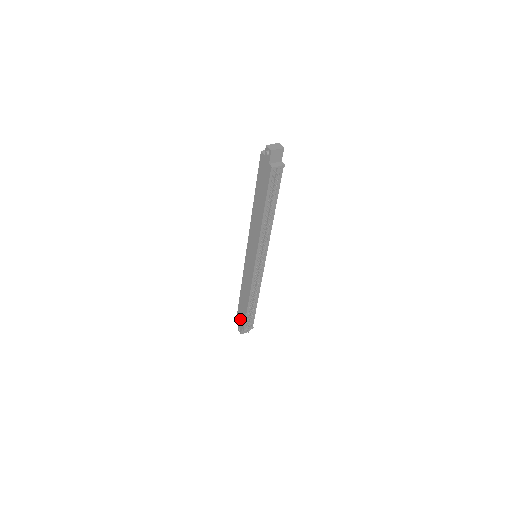
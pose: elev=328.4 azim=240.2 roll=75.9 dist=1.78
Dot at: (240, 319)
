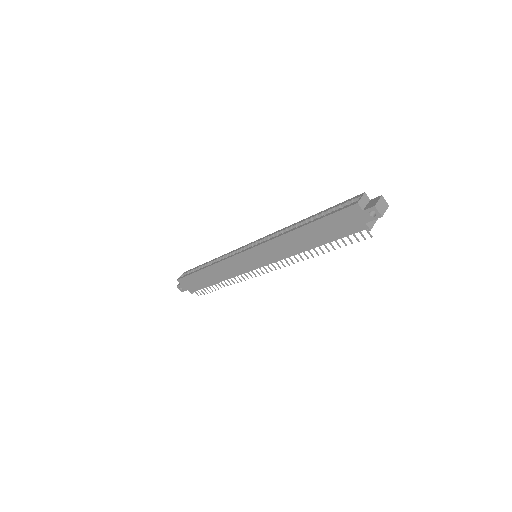
Dot at: (189, 284)
